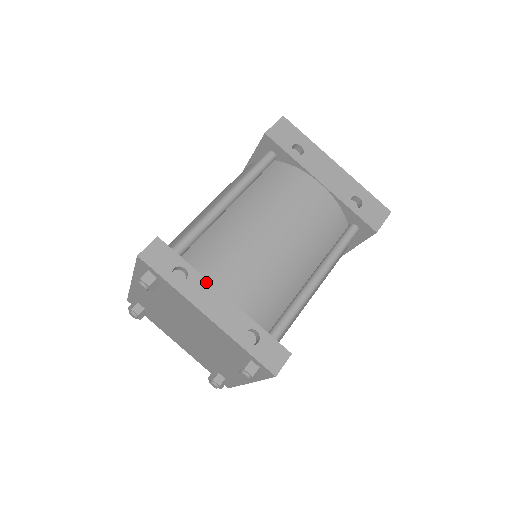
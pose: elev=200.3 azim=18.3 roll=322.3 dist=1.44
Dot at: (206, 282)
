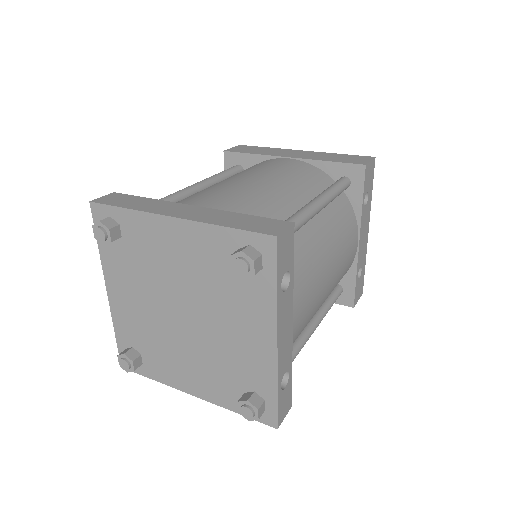
Dot at: (292, 302)
